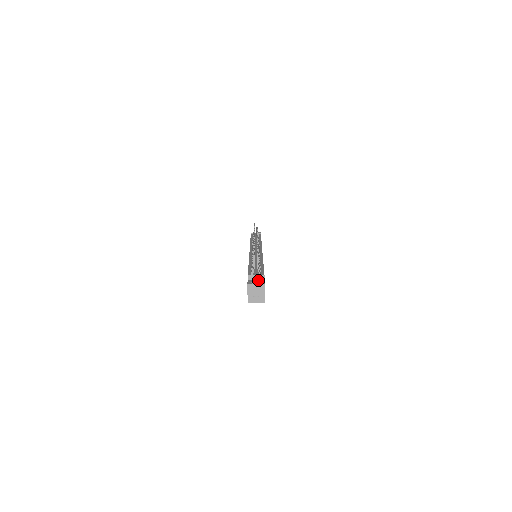
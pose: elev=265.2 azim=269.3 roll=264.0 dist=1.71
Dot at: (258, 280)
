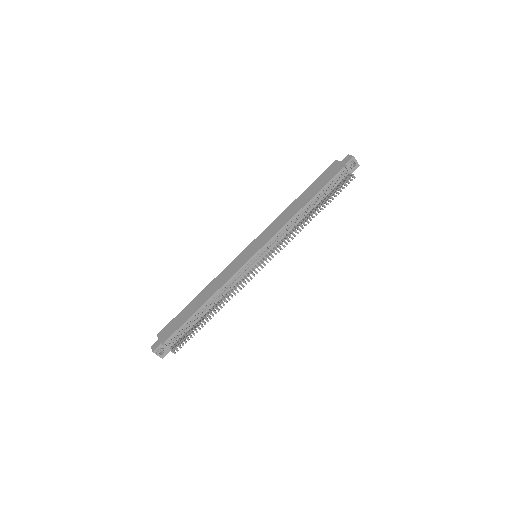
Dot at: (163, 353)
